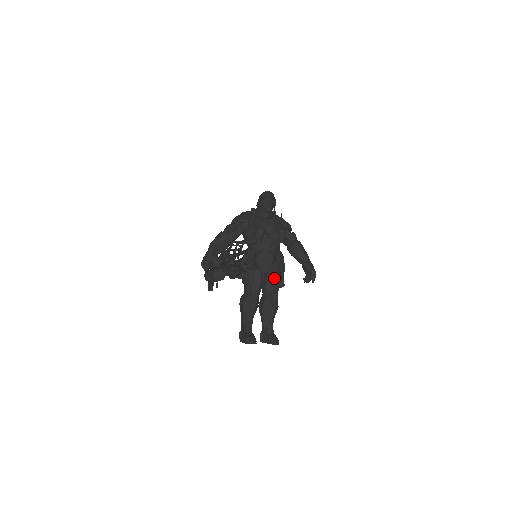
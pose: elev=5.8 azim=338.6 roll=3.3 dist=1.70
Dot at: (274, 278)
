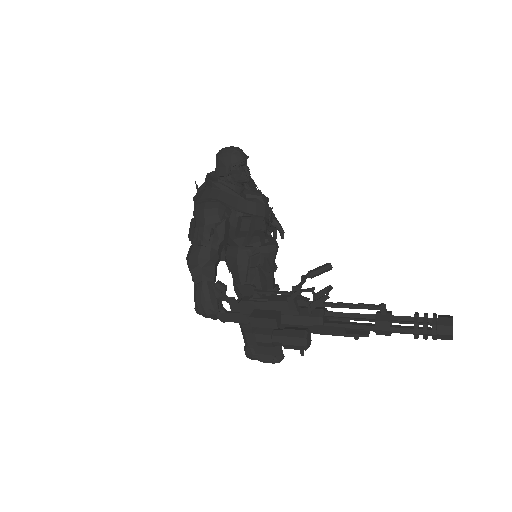
Dot at: occluded
